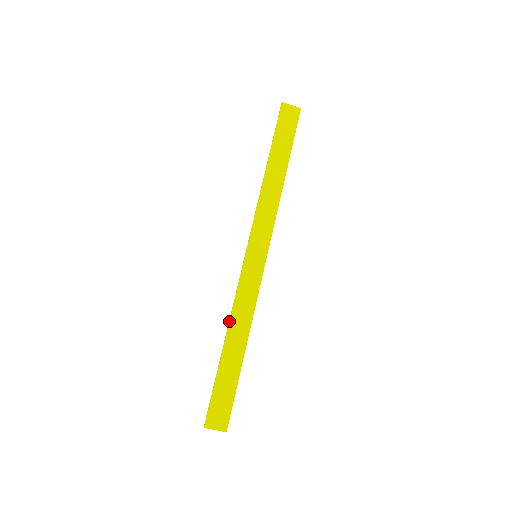
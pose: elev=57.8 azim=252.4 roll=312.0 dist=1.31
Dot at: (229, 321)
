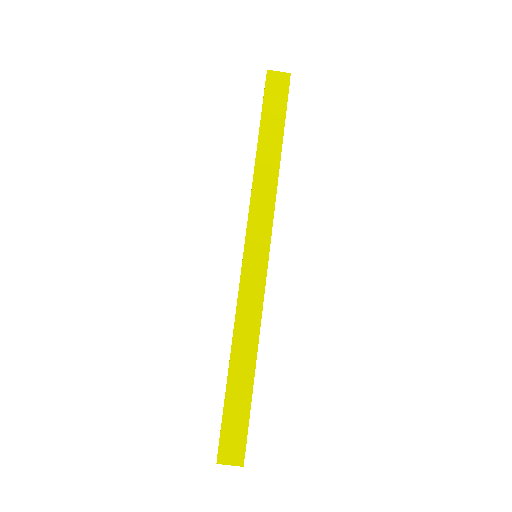
Dot at: occluded
